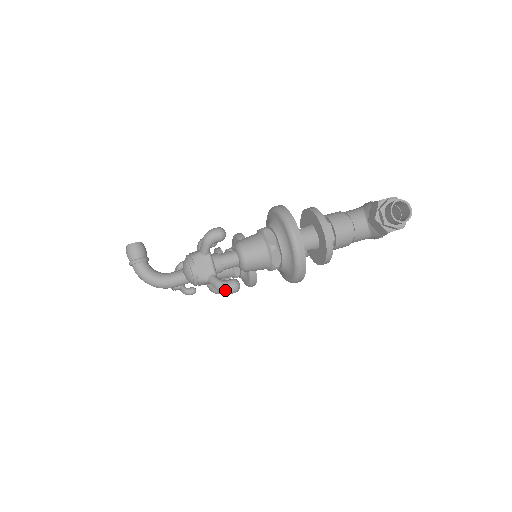
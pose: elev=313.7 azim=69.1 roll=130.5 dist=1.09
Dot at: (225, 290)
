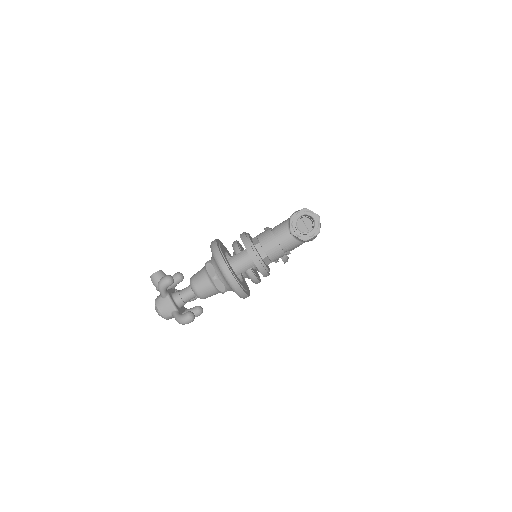
Dot at: (182, 323)
